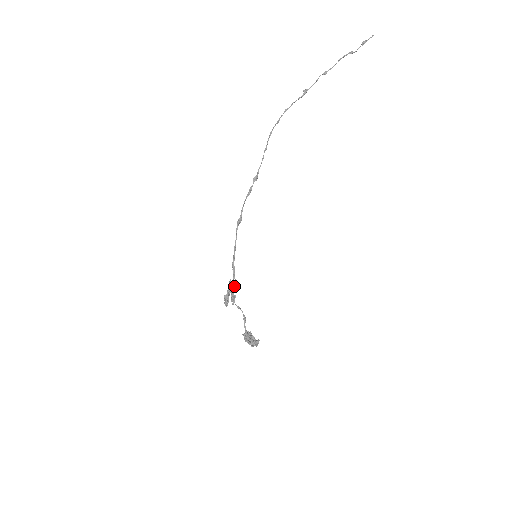
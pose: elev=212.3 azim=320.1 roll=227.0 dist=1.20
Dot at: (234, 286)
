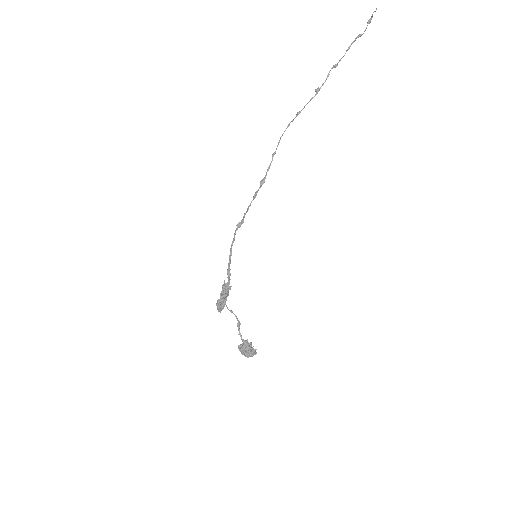
Dot at: (226, 288)
